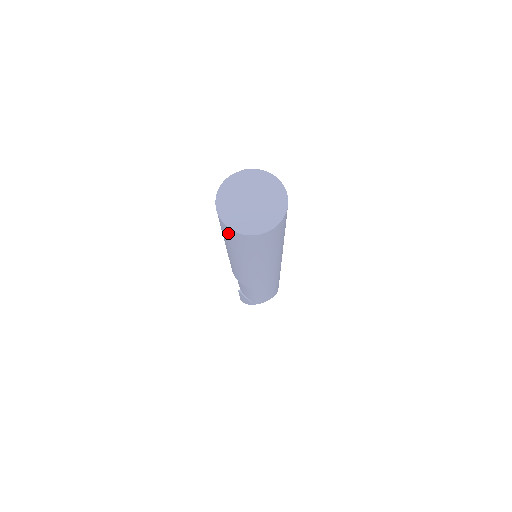
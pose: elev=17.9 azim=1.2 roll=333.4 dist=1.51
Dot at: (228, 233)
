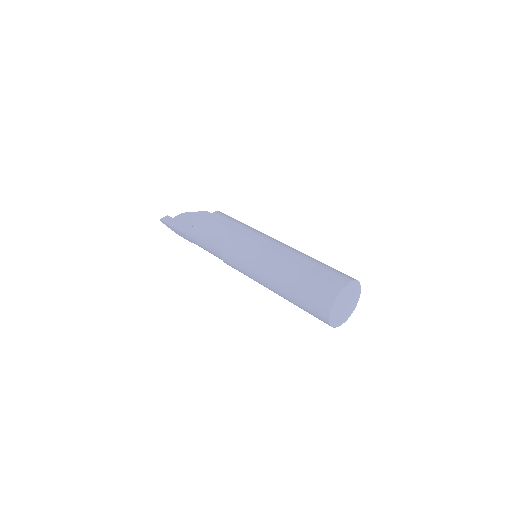
Dot at: (319, 318)
